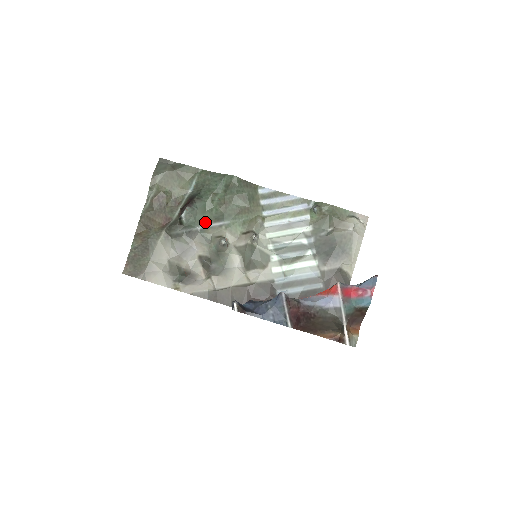
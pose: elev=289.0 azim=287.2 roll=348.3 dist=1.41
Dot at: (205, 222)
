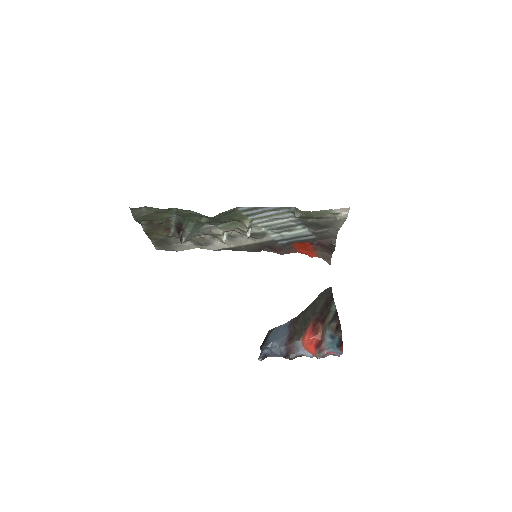
Dot at: (201, 227)
